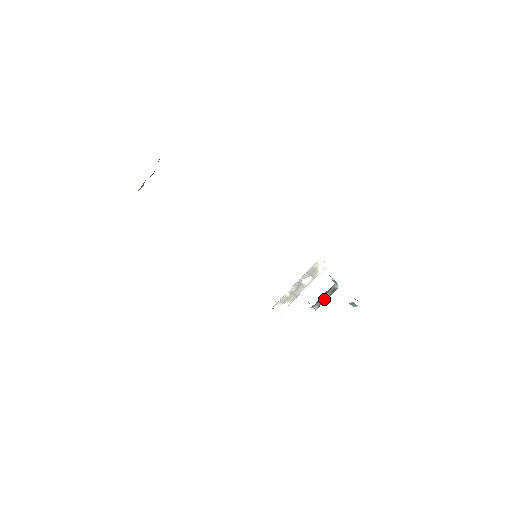
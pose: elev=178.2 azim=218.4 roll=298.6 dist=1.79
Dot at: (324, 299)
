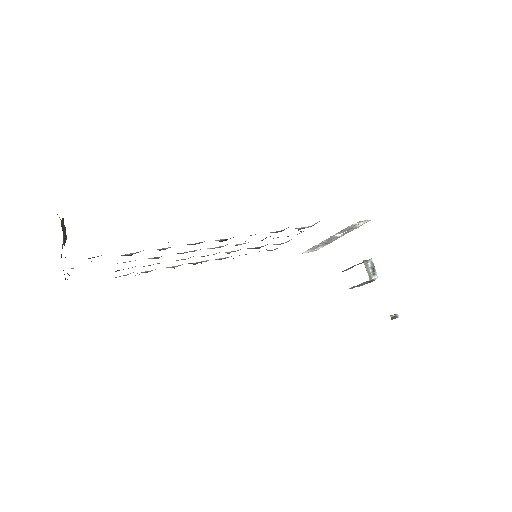
Dot at: (358, 285)
